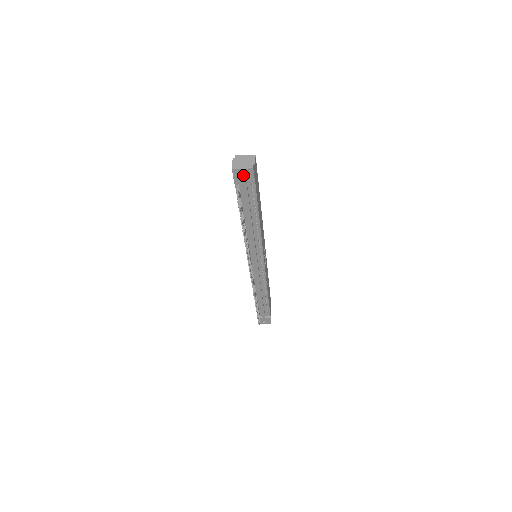
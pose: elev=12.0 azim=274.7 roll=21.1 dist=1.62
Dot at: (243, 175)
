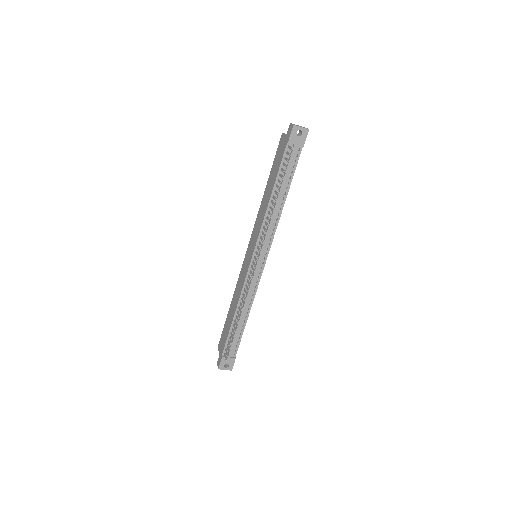
Dot at: (298, 136)
